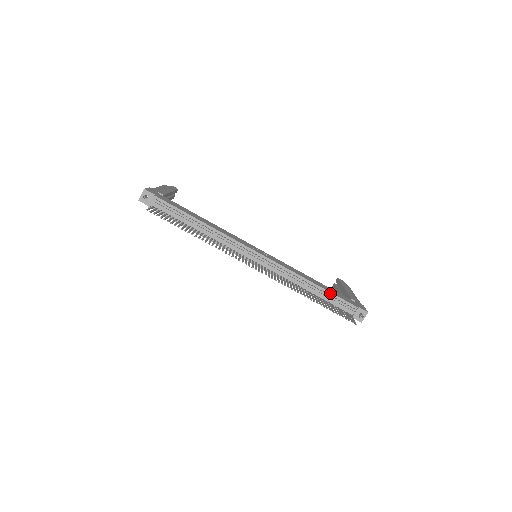
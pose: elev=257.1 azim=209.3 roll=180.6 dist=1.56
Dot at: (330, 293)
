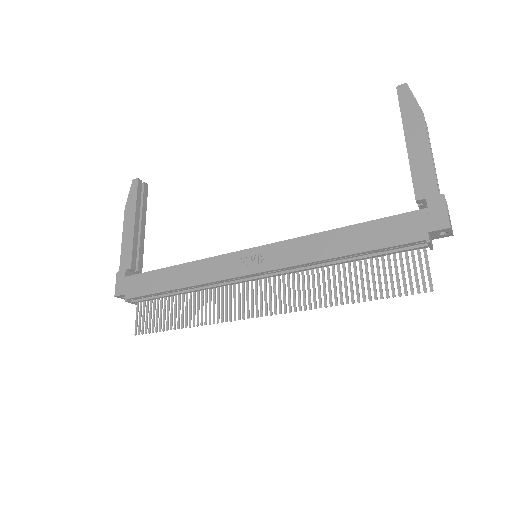
Dot at: (370, 251)
